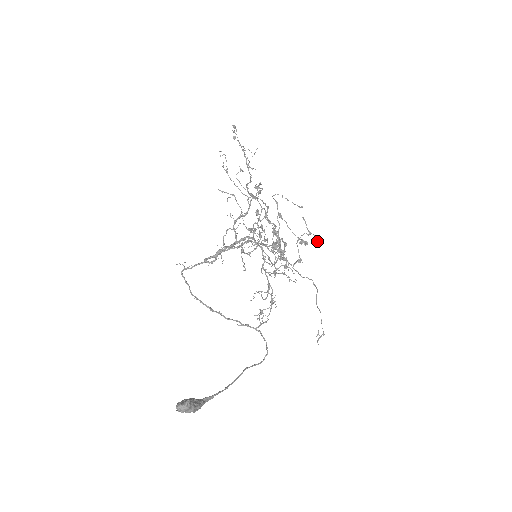
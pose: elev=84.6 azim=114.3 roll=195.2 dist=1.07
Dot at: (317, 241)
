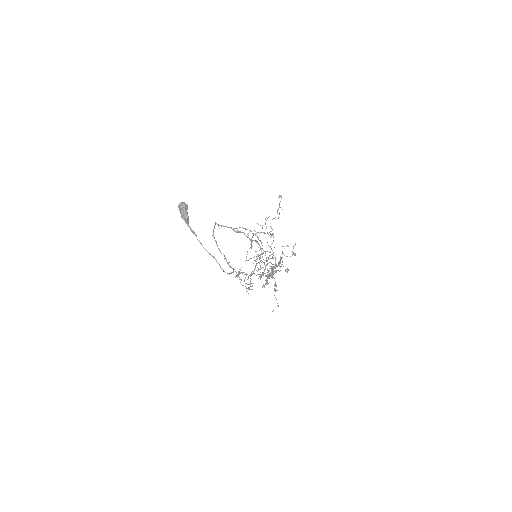
Dot at: (295, 253)
